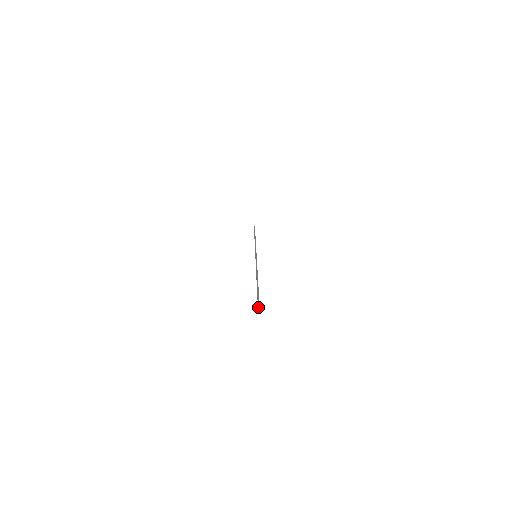
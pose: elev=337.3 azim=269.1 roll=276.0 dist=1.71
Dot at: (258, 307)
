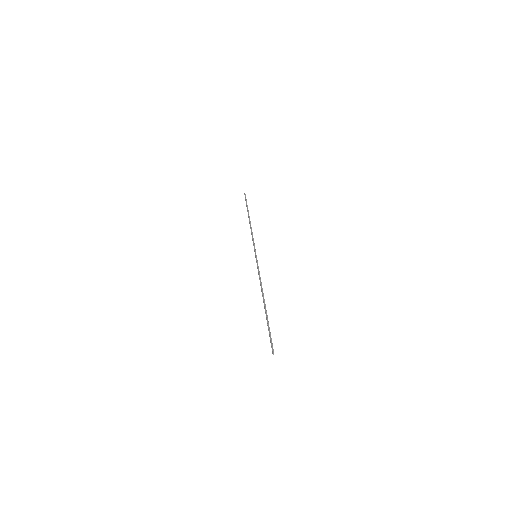
Dot at: (273, 354)
